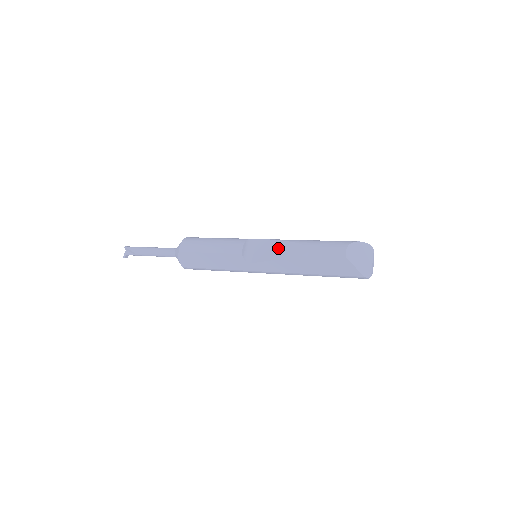
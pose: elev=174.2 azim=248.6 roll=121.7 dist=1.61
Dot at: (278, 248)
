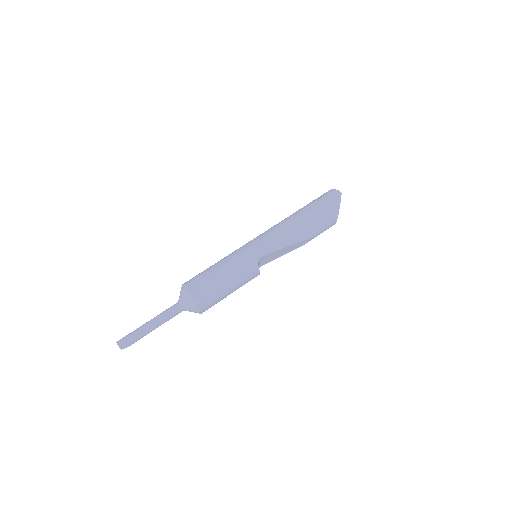
Dot at: (285, 251)
